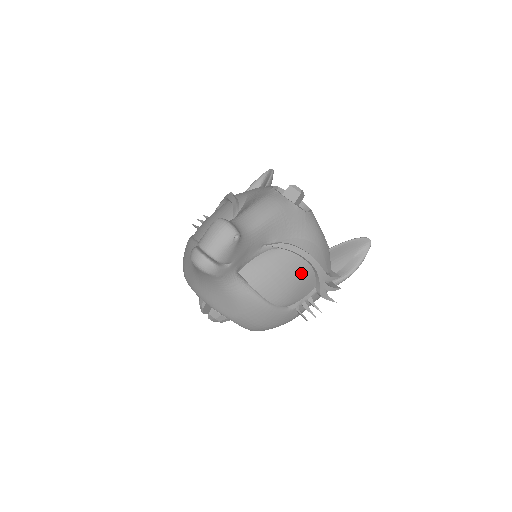
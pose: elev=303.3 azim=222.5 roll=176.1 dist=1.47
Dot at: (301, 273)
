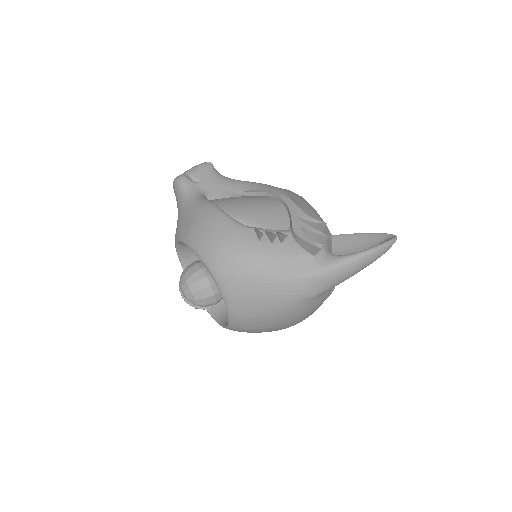
Dot at: (268, 203)
